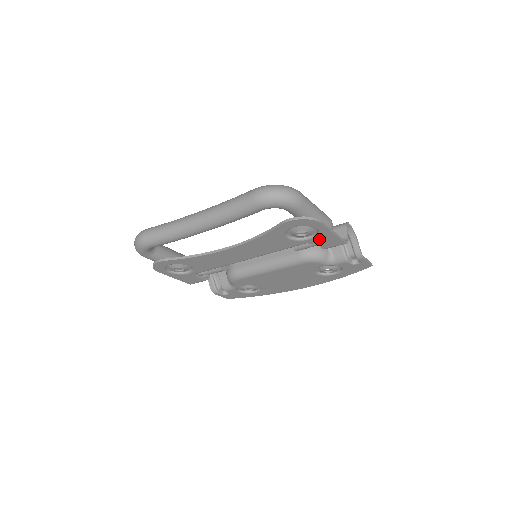
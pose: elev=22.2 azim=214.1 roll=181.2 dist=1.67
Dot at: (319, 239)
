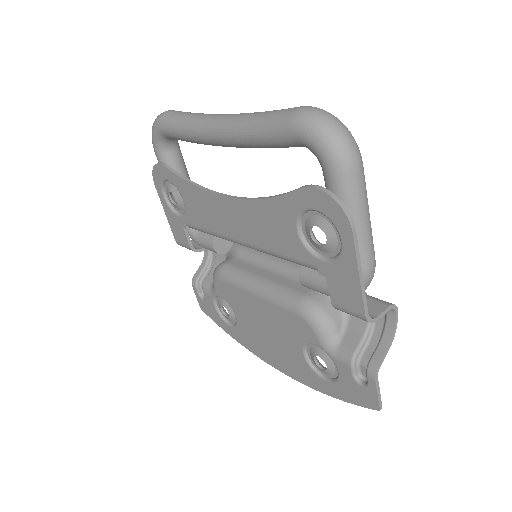
Dot at: (335, 272)
